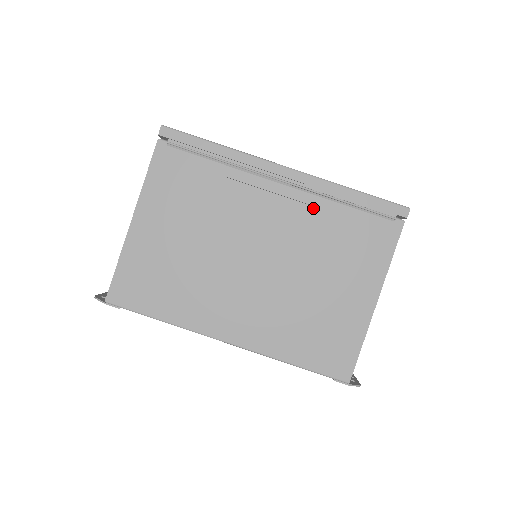
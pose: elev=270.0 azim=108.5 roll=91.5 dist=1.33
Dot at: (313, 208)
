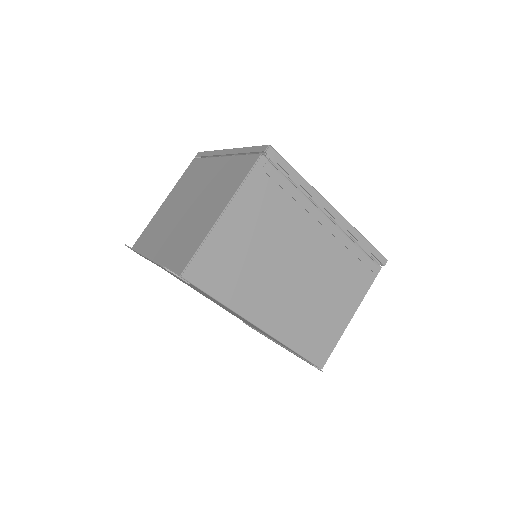
Dot at: (340, 243)
